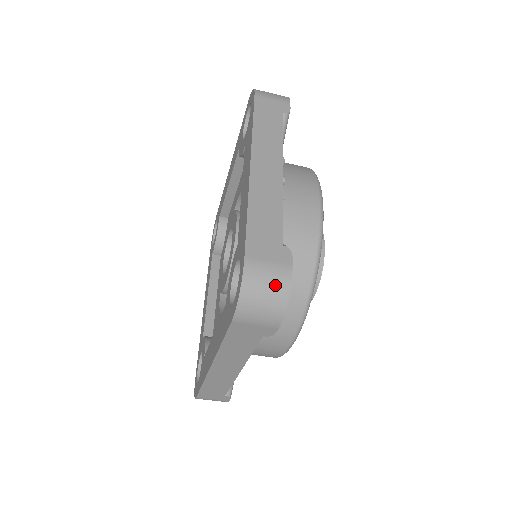
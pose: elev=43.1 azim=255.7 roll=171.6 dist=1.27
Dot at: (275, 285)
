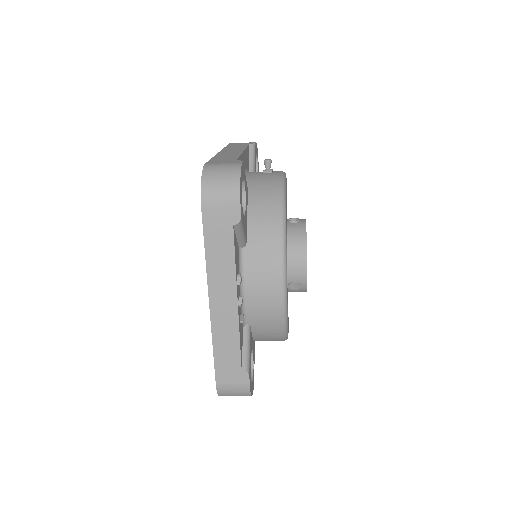
Dot at: (240, 393)
